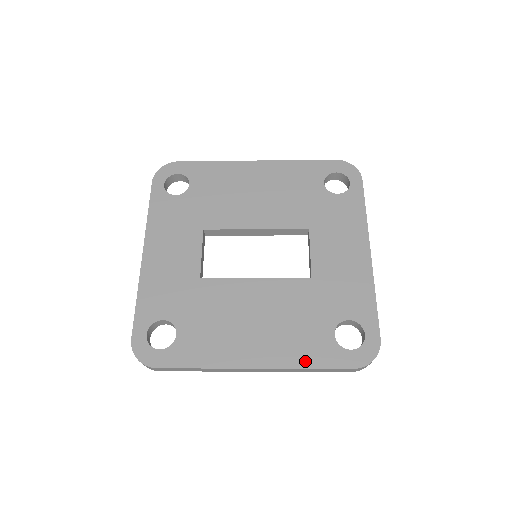
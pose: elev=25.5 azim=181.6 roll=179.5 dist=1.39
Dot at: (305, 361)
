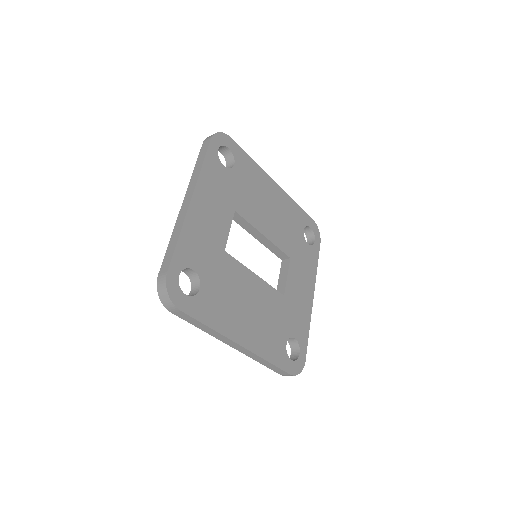
Dot at: (269, 356)
